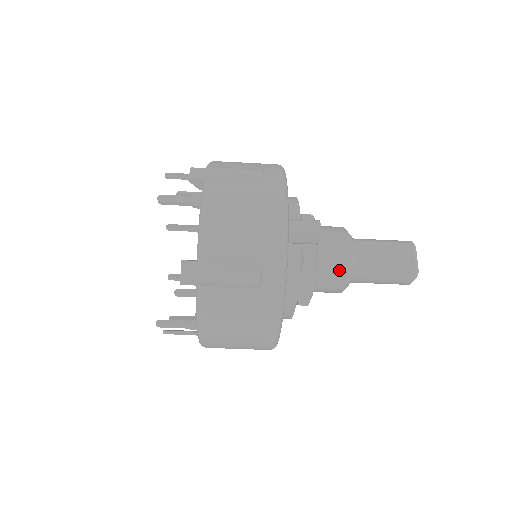
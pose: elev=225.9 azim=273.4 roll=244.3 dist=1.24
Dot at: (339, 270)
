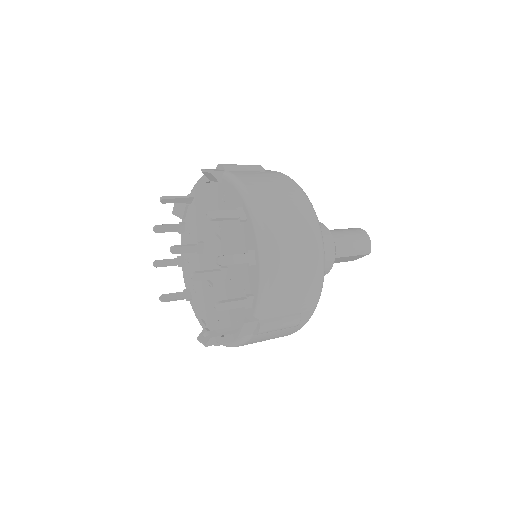
Dot at: occluded
